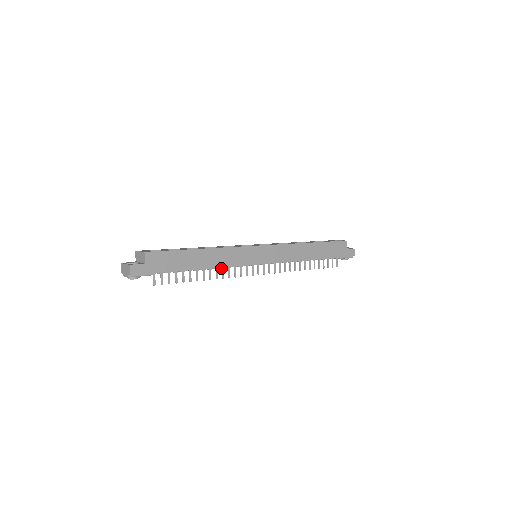
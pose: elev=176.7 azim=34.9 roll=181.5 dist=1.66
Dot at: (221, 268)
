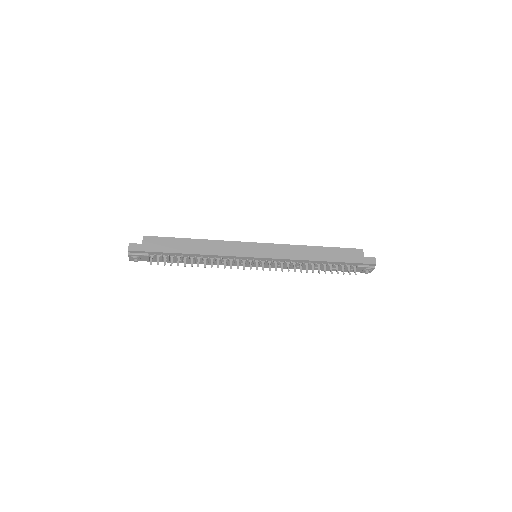
Dot at: (216, 259)
